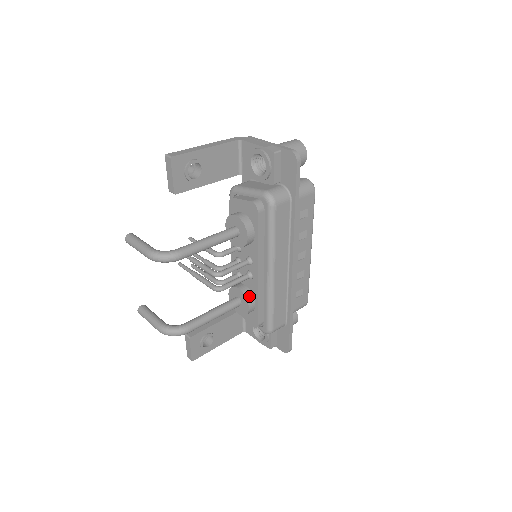
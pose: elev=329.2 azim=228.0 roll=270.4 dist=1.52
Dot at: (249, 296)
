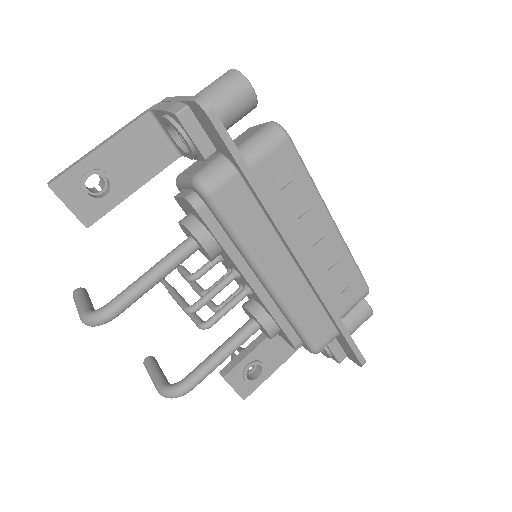
Dot at: (261, 316)
